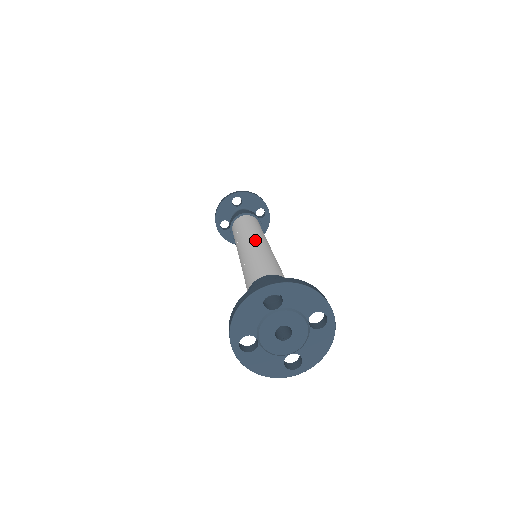
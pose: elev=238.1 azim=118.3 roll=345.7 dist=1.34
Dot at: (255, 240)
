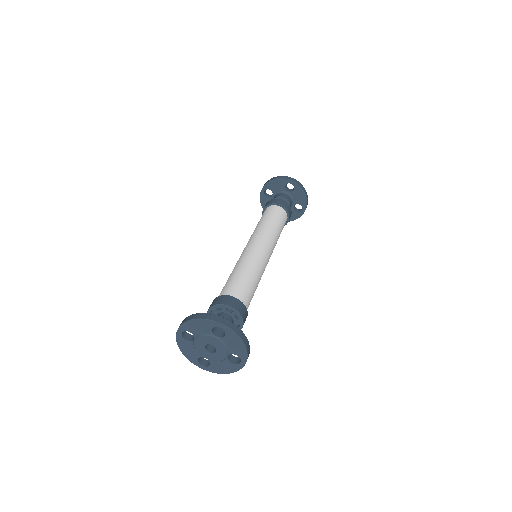
Dot at: (264, 248)
